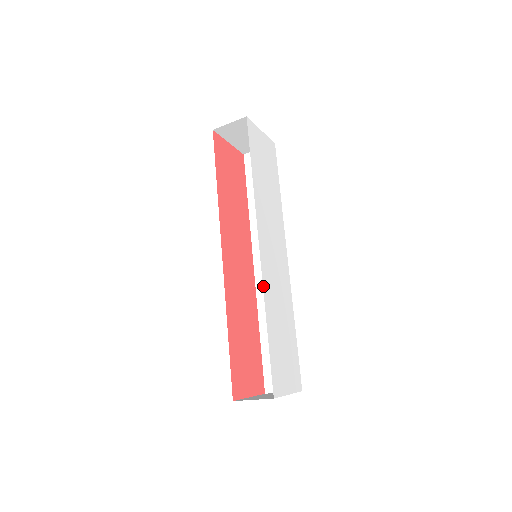
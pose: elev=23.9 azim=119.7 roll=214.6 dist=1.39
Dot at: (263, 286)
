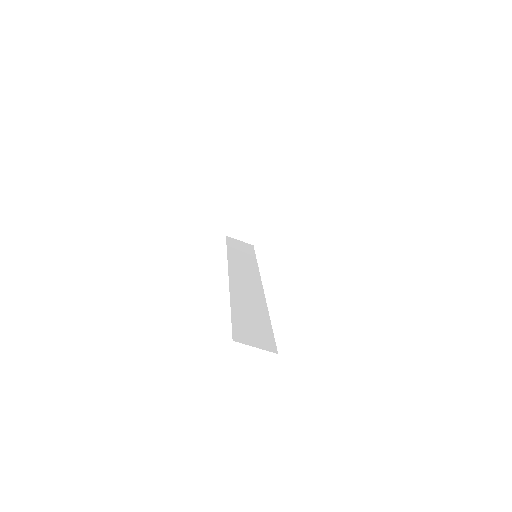
Dot at: occluded
